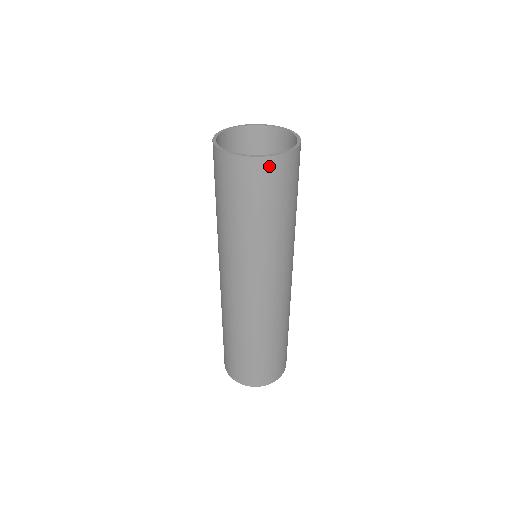
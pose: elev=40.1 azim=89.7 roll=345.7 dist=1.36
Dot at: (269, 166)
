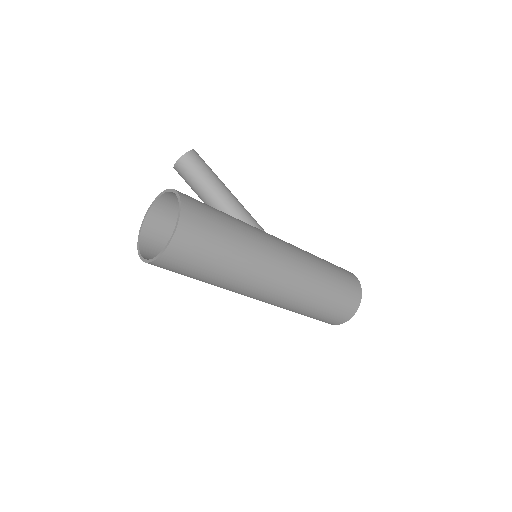
Dot at: (174, 251)
